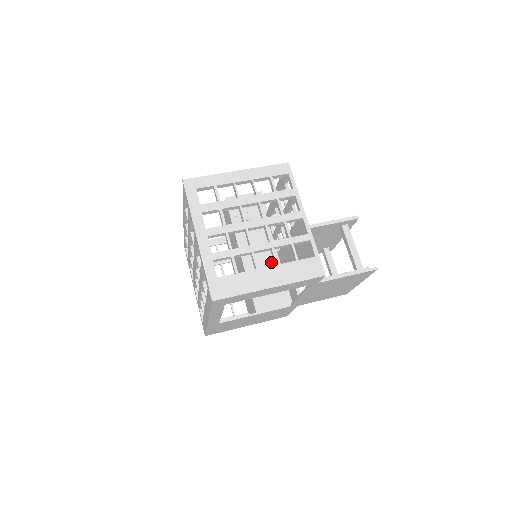
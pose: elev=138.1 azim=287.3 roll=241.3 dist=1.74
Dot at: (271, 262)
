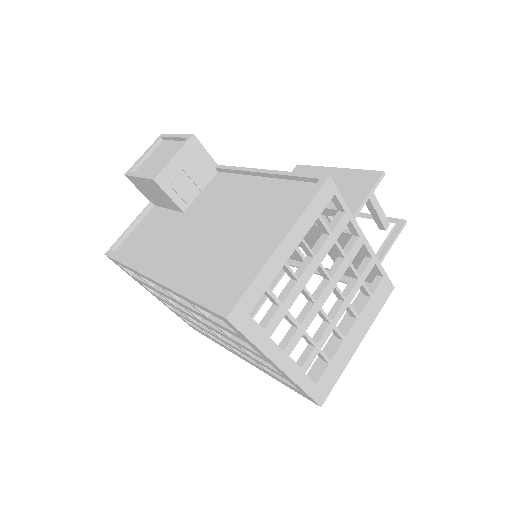
Dot at: occluded
